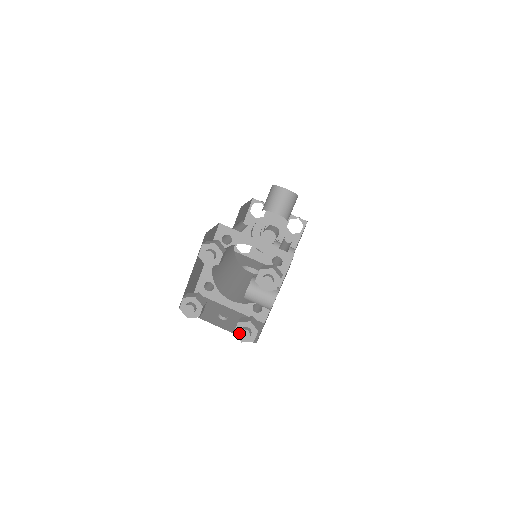
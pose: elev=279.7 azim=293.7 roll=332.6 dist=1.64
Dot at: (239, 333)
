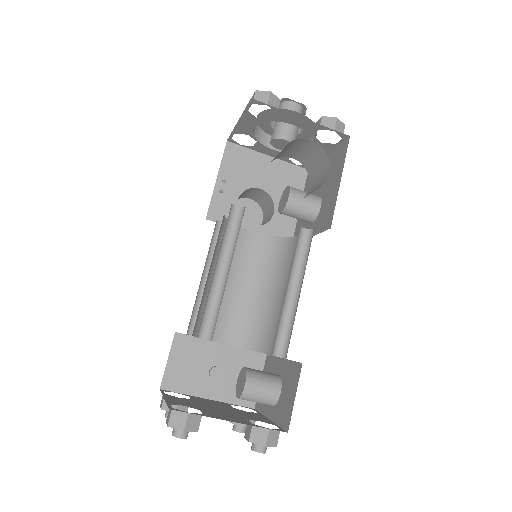
Dot at: occluded
